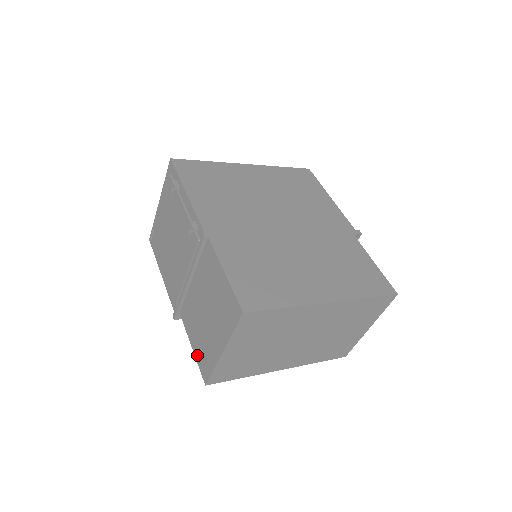
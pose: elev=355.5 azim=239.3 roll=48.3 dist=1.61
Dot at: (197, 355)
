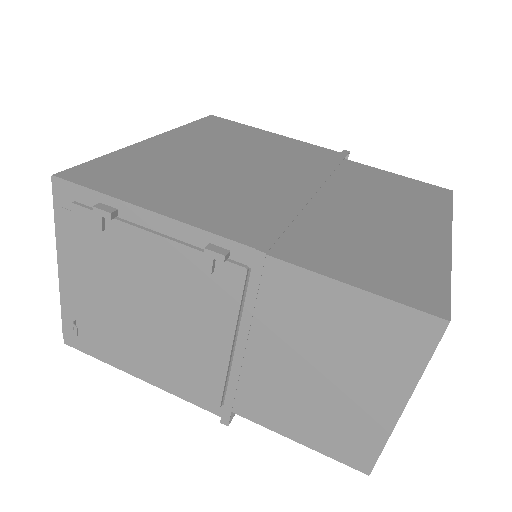
Dot at: (320, 445)
